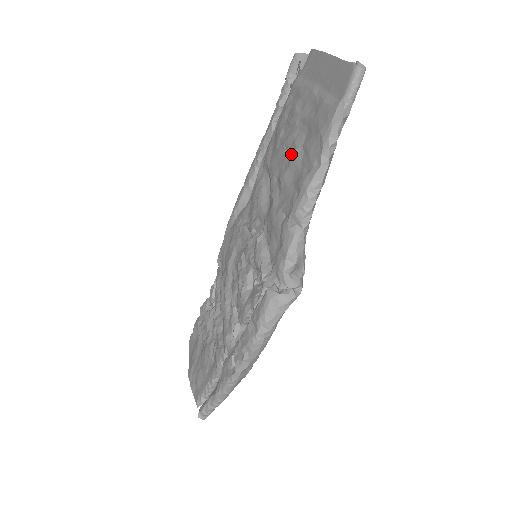
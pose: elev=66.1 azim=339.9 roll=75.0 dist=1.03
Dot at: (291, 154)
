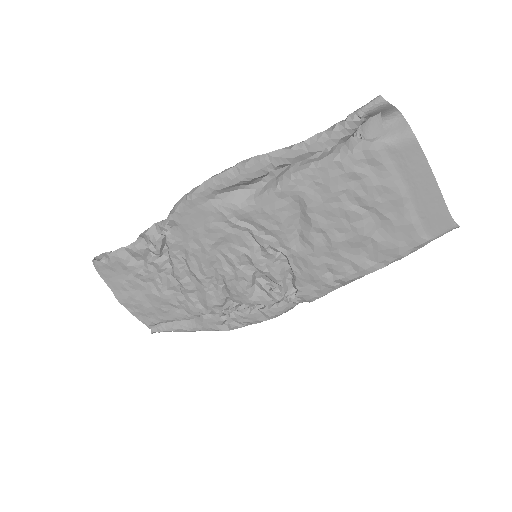
Dot at: (355, 233)
